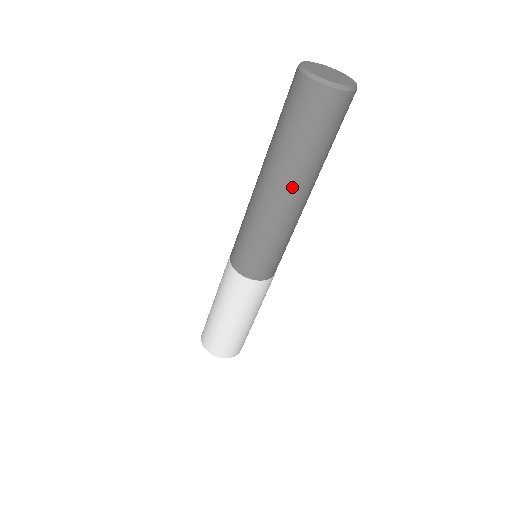
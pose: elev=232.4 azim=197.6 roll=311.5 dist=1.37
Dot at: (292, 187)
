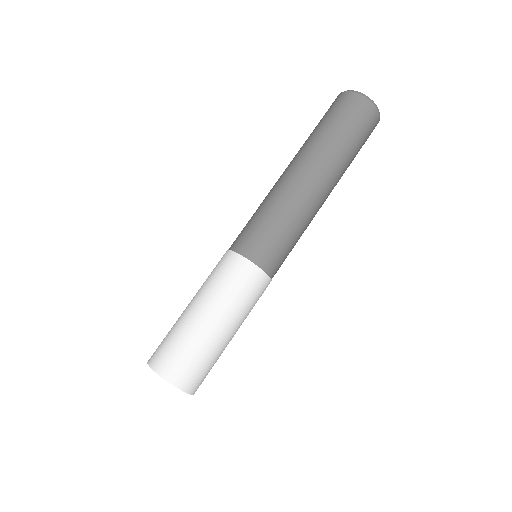
Dot at: (306, 161)
